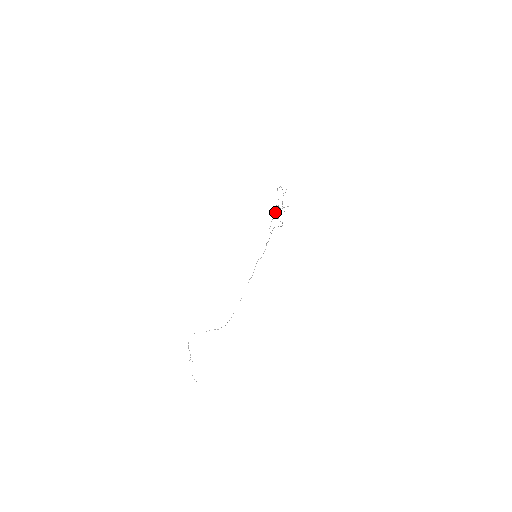
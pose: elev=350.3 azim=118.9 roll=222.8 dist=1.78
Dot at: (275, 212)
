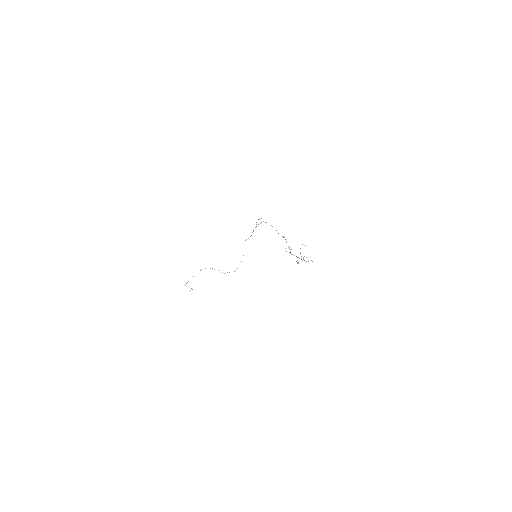
Dot at: occluded
